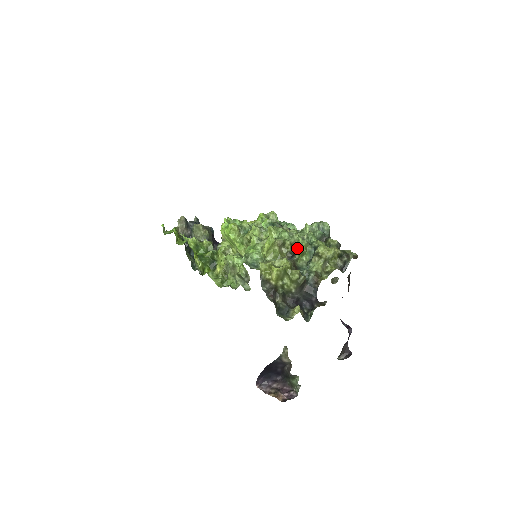
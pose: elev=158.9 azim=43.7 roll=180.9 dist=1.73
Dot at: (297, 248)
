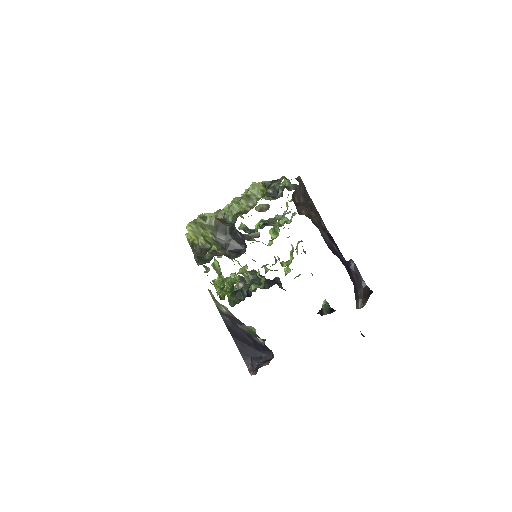
Dot at: (229, 207)
